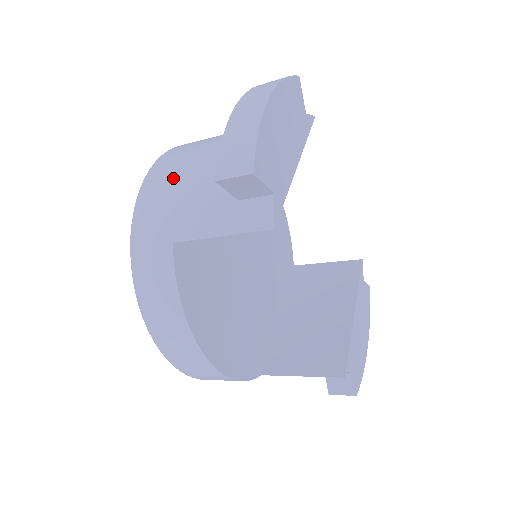
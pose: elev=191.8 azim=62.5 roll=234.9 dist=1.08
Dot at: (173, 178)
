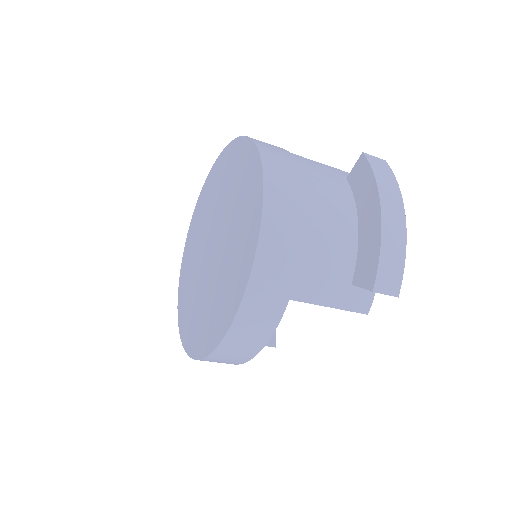
Dot at: (296, 233)
